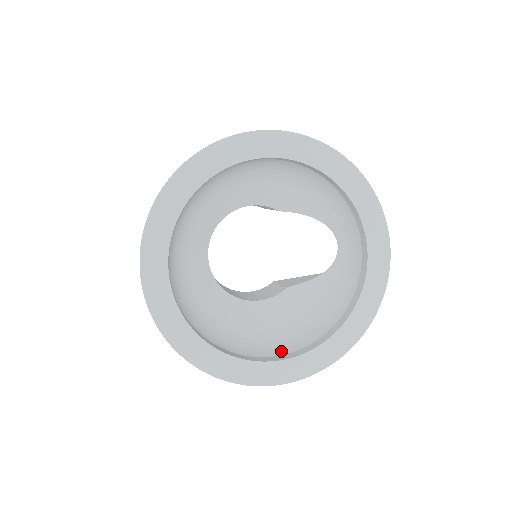
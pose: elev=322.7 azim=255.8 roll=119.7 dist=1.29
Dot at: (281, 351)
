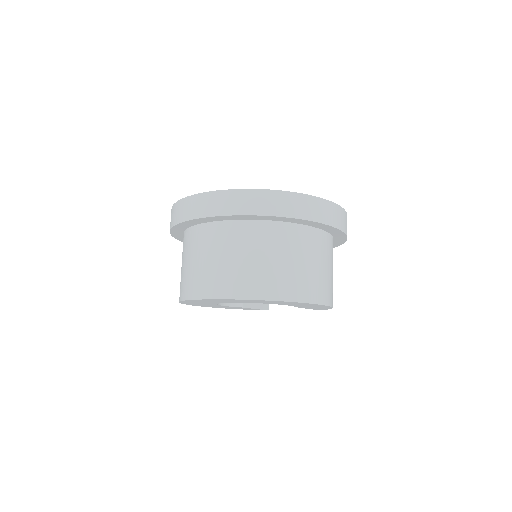
Dot at: occluded
